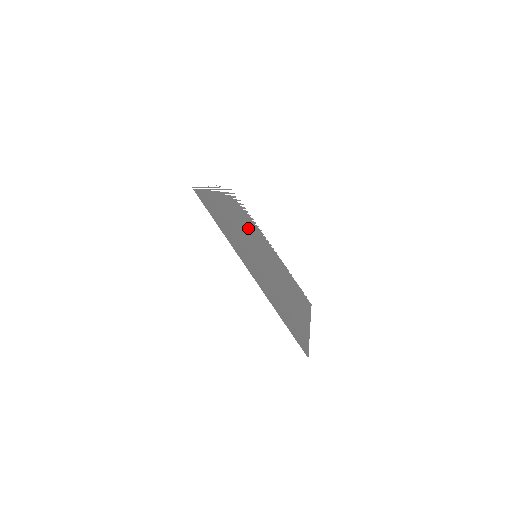
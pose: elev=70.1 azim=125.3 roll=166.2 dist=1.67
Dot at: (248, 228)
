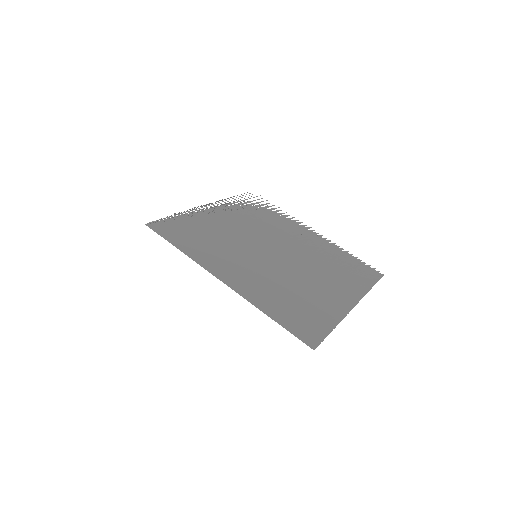
Dot at: (260, 228)
